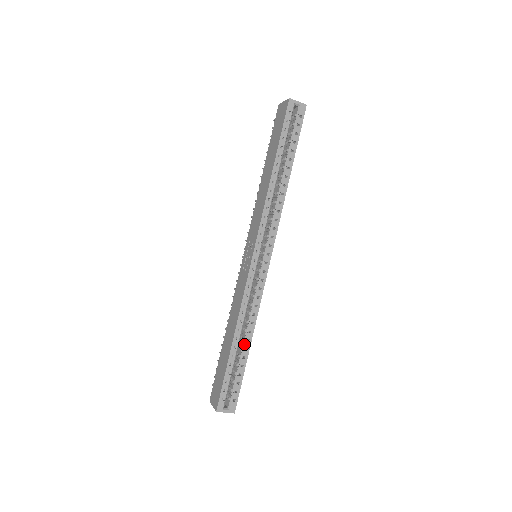
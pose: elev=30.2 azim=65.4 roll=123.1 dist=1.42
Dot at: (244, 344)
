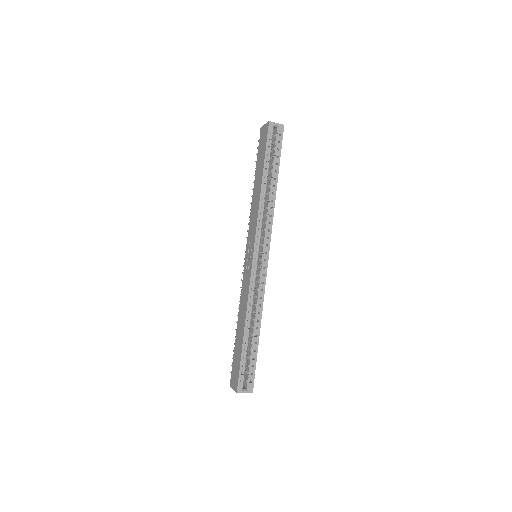
Dot at: (254, 332)
